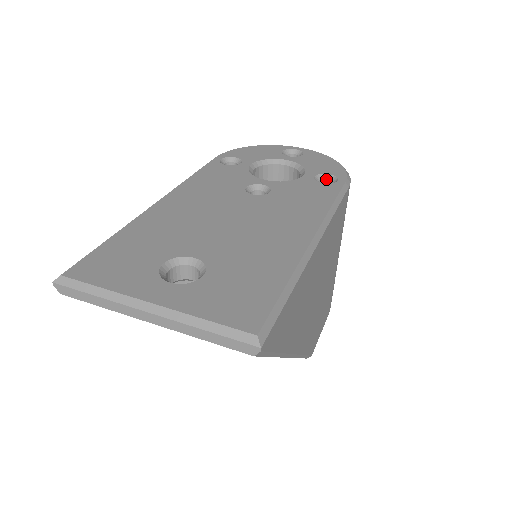
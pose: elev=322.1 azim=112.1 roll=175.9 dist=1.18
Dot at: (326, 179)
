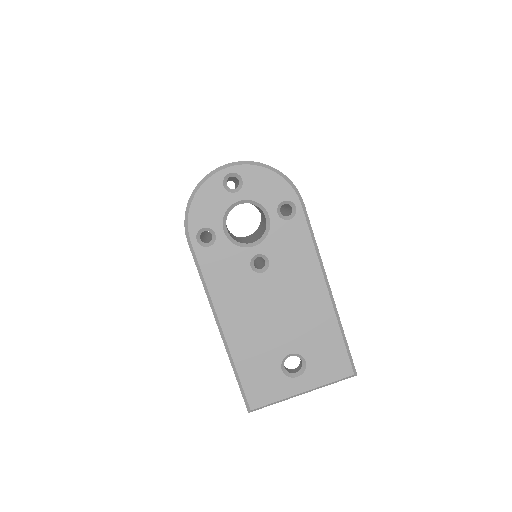
Dot at: occluded
